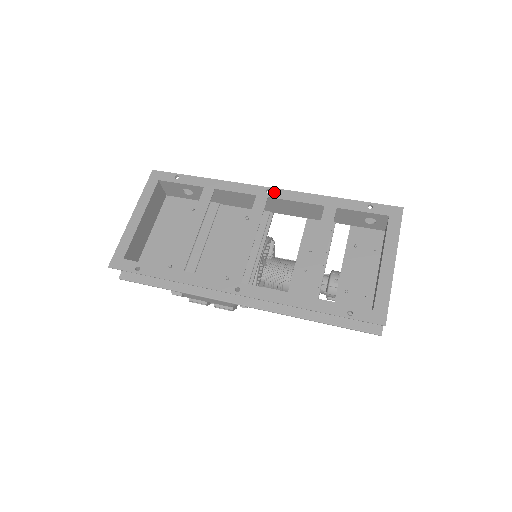
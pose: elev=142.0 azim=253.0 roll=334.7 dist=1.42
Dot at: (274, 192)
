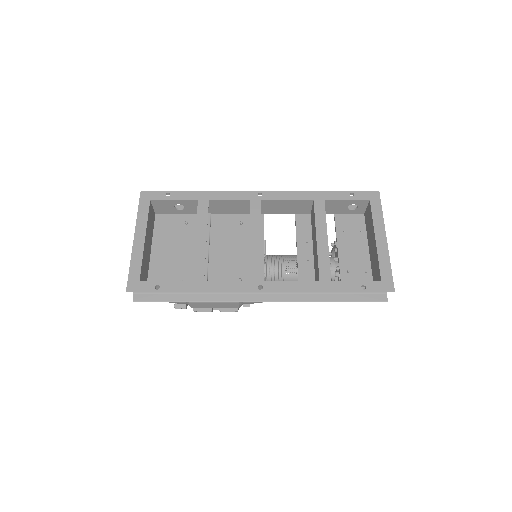
Dot at: (265, 195)
